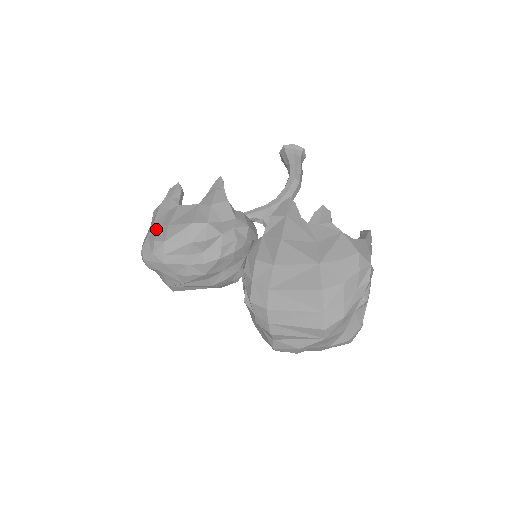
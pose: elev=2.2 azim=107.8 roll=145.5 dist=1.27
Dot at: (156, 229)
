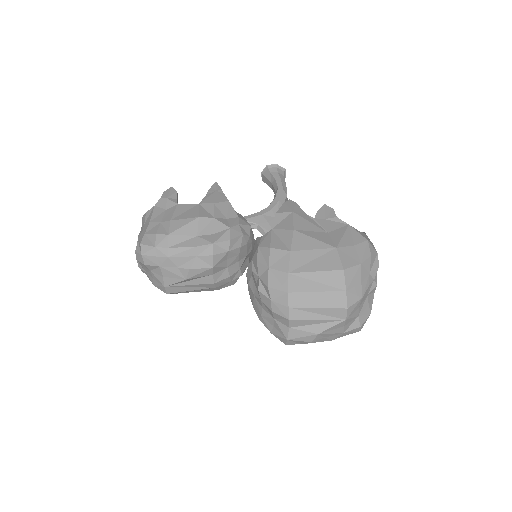
Dot at: (155, 225)
